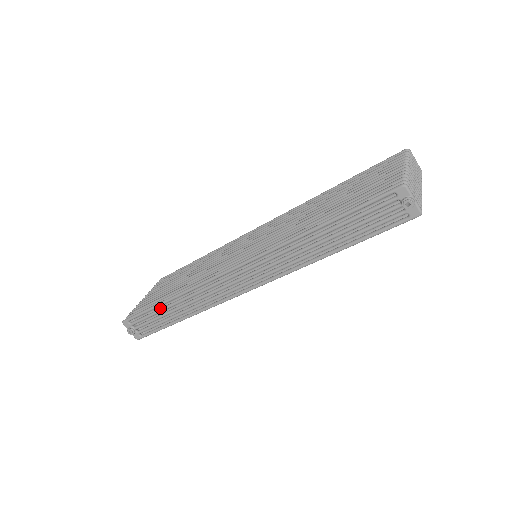
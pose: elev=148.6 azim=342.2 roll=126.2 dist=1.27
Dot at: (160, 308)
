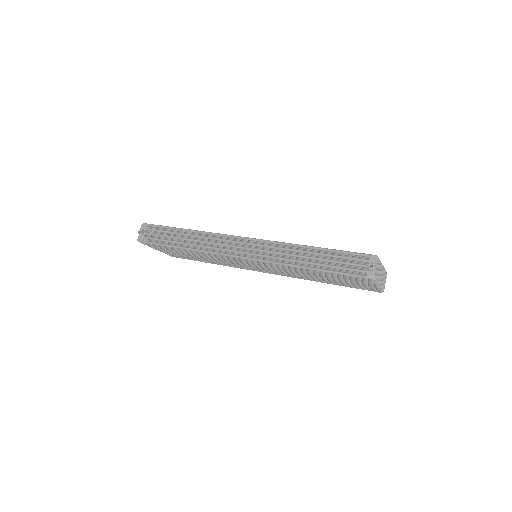
Dot at: occluded
